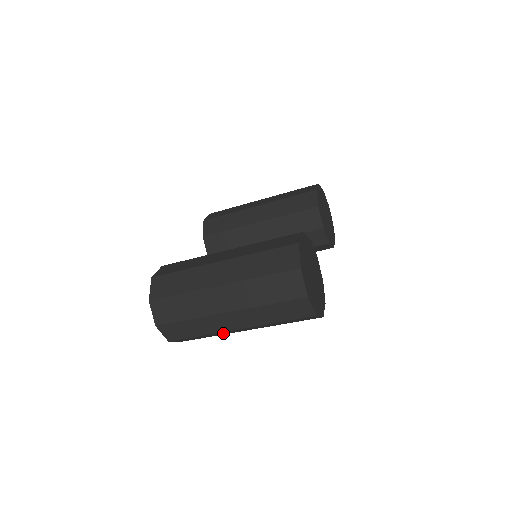
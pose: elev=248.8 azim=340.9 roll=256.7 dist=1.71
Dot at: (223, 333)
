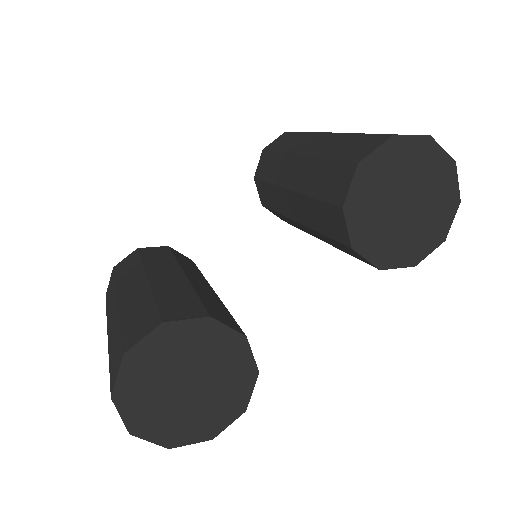
Dot at: occluded
